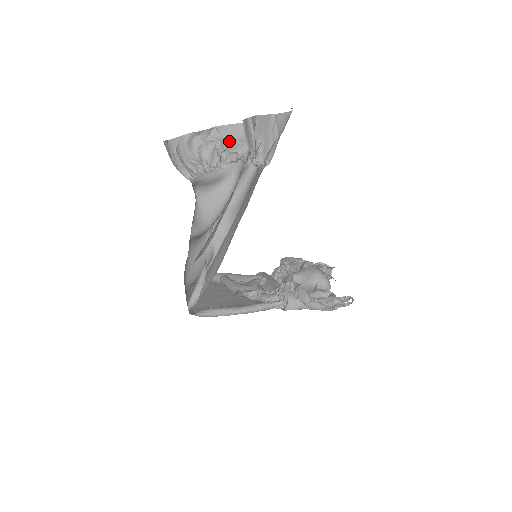
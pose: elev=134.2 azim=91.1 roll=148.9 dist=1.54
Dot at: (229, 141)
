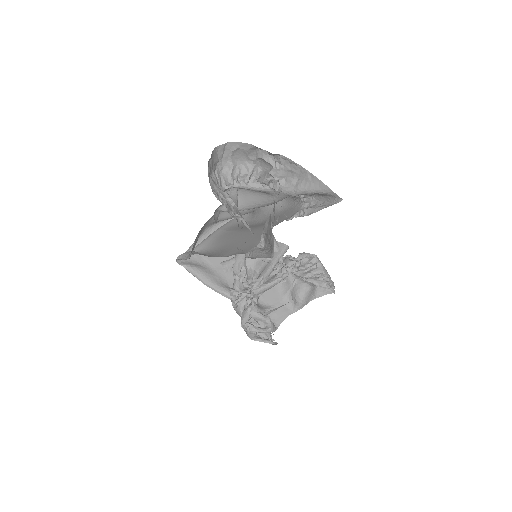
Dot at: (287, 173)
